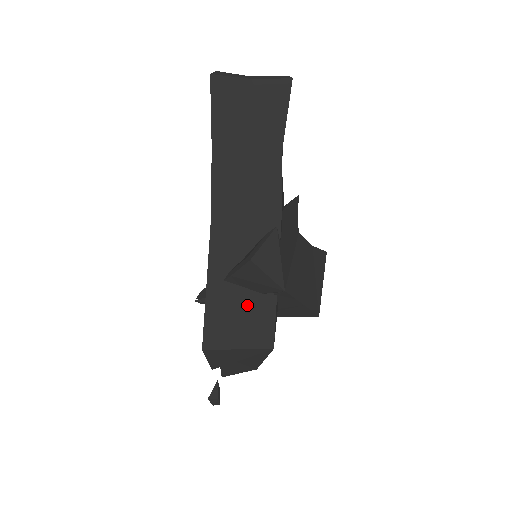
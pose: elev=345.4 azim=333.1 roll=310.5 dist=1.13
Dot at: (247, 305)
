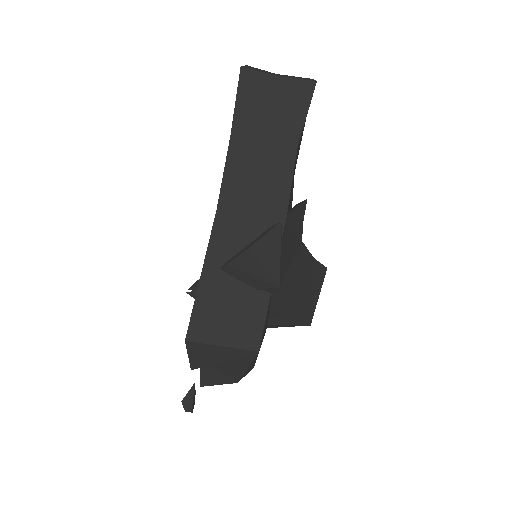
Dot at: (239, 299)
